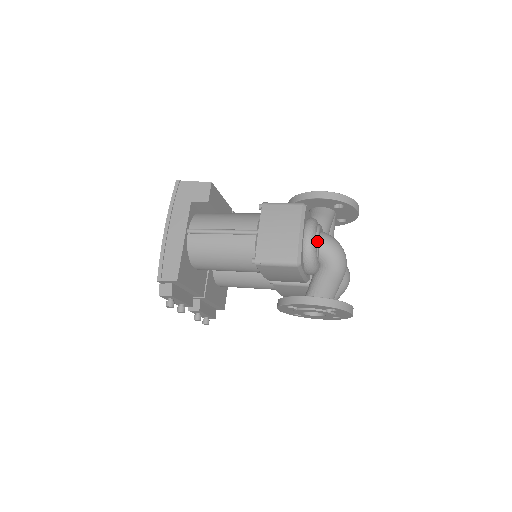
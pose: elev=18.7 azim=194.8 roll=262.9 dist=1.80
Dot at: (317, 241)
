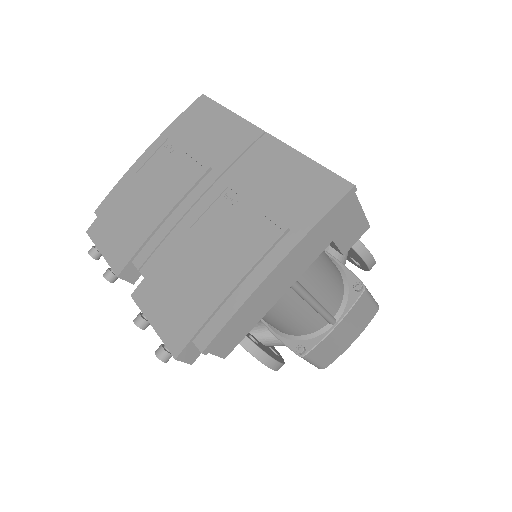
Dot at: occluded
